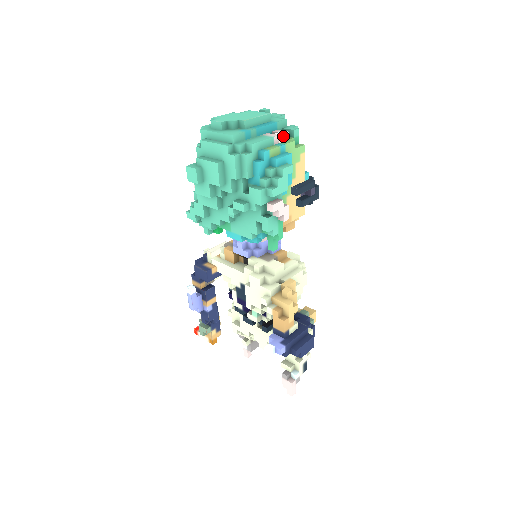
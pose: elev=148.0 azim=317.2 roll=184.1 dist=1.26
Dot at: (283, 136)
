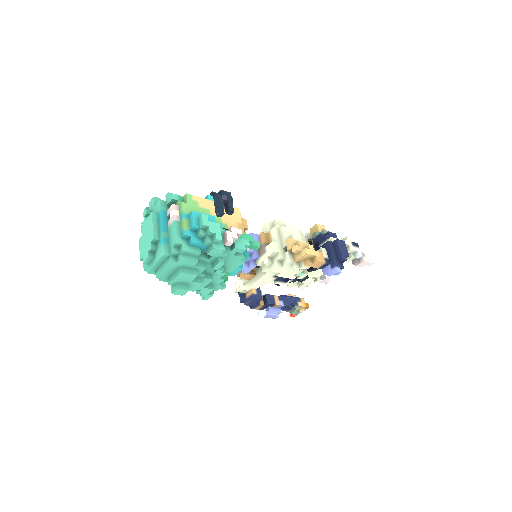
Dot at: (175, 211)
